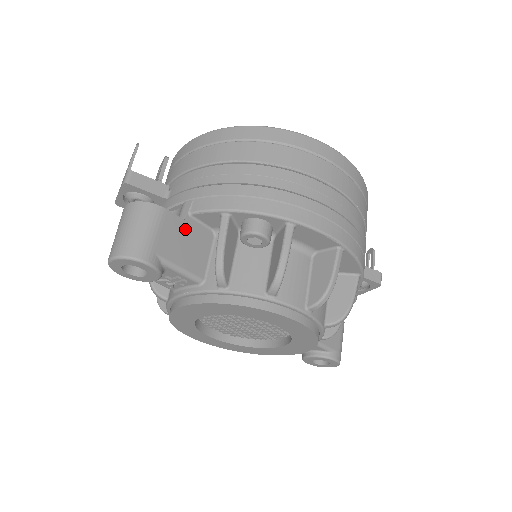
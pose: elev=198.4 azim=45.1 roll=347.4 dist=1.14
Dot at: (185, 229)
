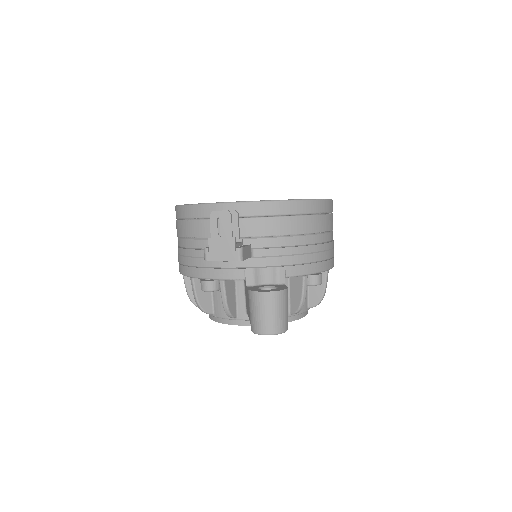
Dot at: occluded
